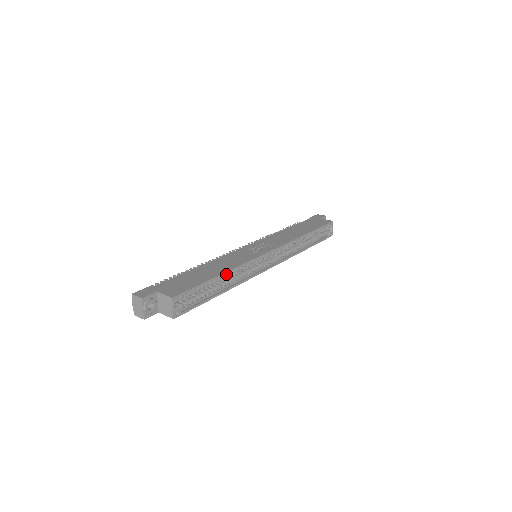
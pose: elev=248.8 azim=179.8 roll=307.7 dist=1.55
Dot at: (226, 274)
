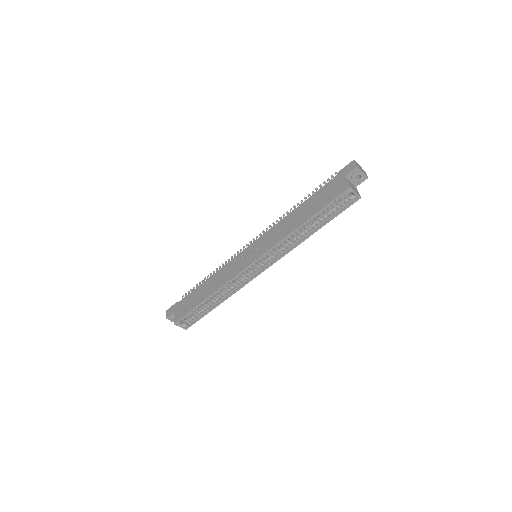
Dot at: (214, 294)
